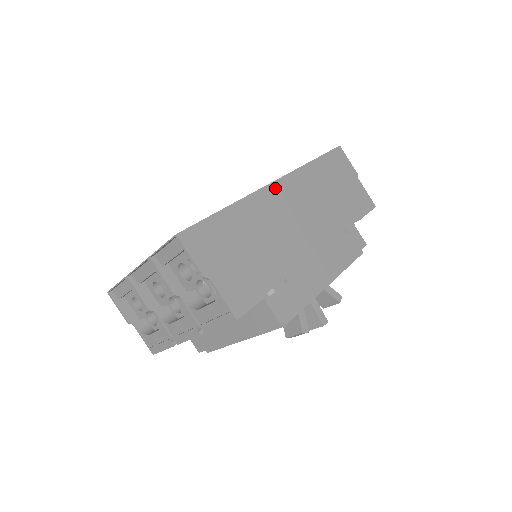
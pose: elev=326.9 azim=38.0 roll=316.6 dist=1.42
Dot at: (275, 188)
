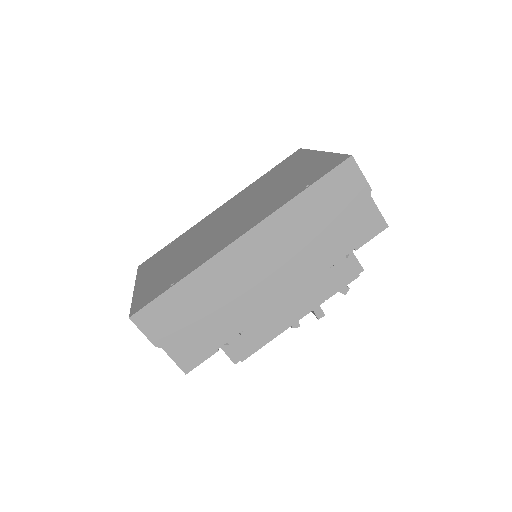
Dot at: (241, 244)
